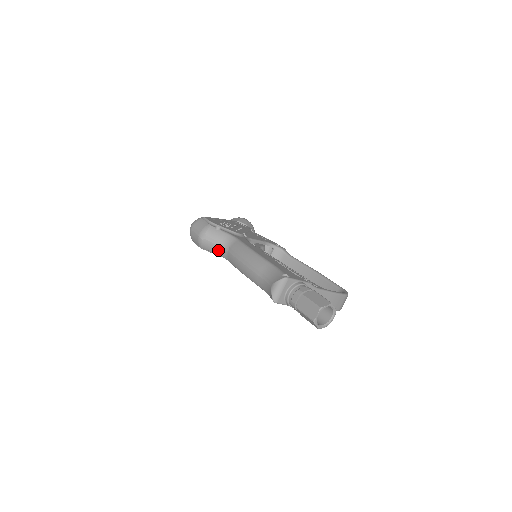
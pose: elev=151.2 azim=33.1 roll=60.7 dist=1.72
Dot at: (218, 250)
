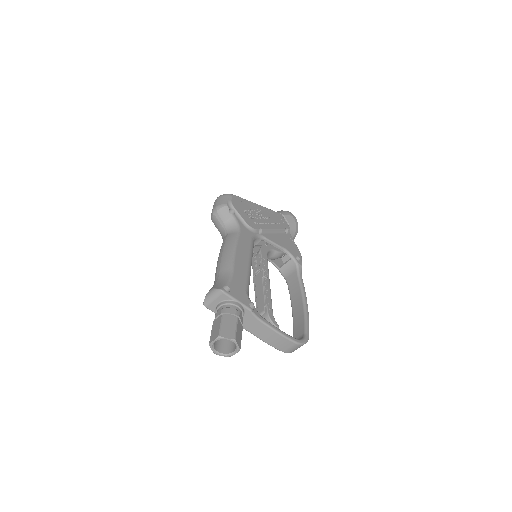
Dot at: (221, 231)
